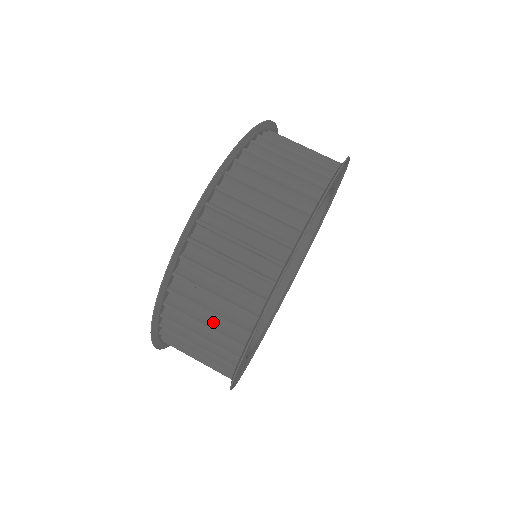
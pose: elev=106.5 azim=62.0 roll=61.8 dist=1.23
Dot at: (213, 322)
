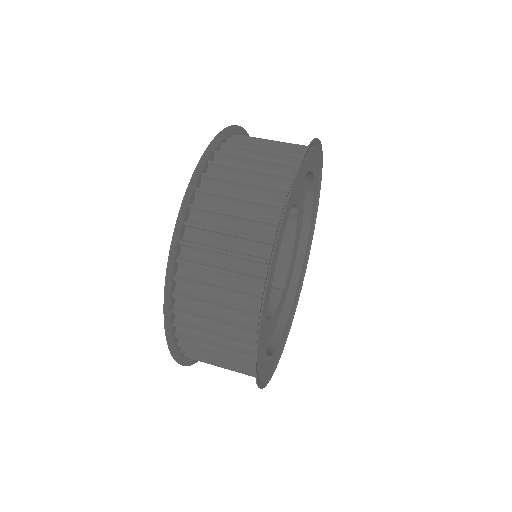
Dot at: (223, 351)
